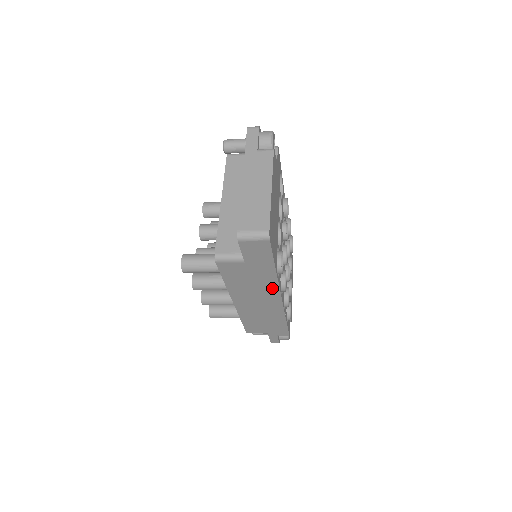
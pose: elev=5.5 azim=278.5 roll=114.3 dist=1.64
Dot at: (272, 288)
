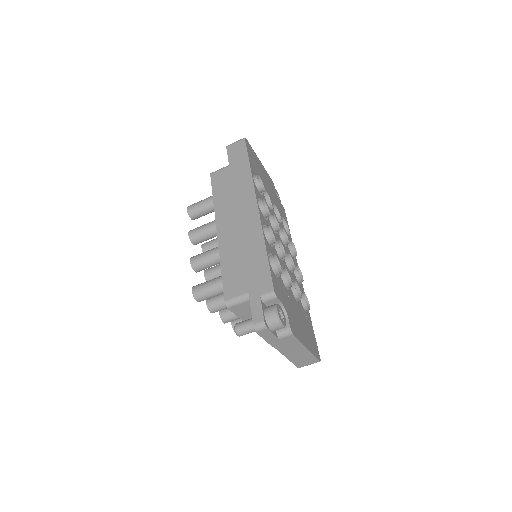
Dot at: (249, 192)
